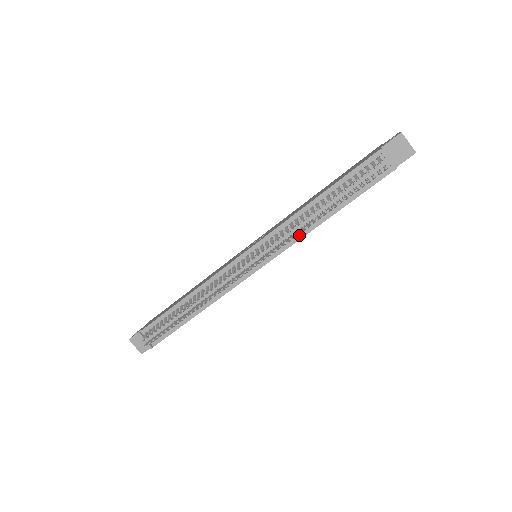
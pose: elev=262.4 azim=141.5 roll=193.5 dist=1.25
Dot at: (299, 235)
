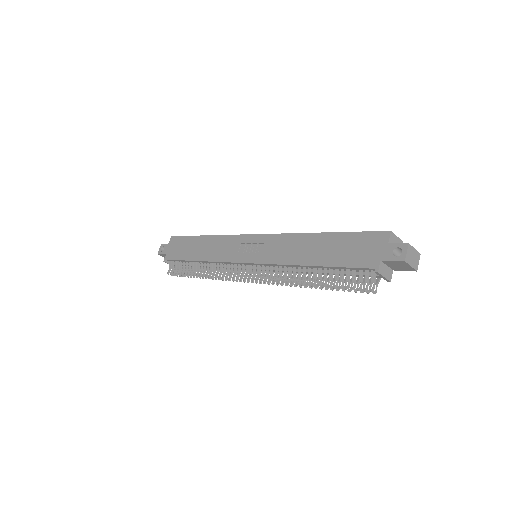
Dot at: occluded
